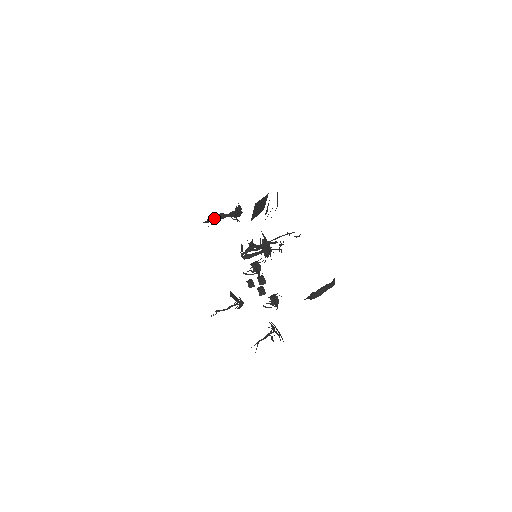
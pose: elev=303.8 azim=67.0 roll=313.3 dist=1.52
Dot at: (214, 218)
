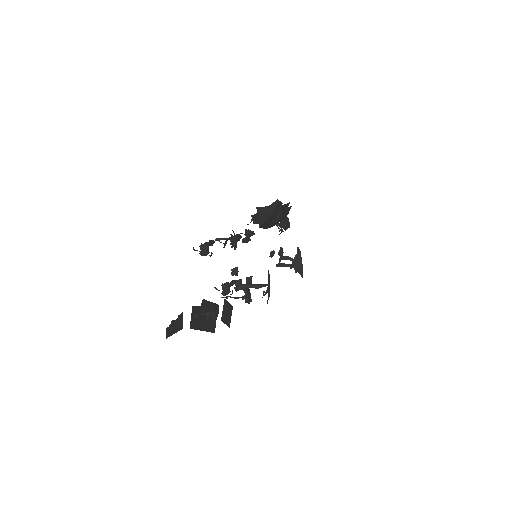
Dot at: occluded
